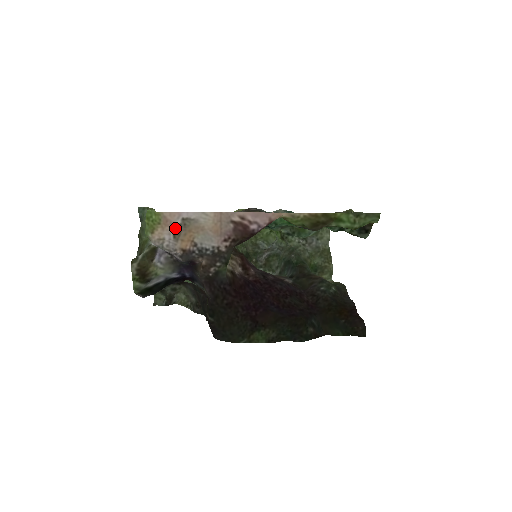
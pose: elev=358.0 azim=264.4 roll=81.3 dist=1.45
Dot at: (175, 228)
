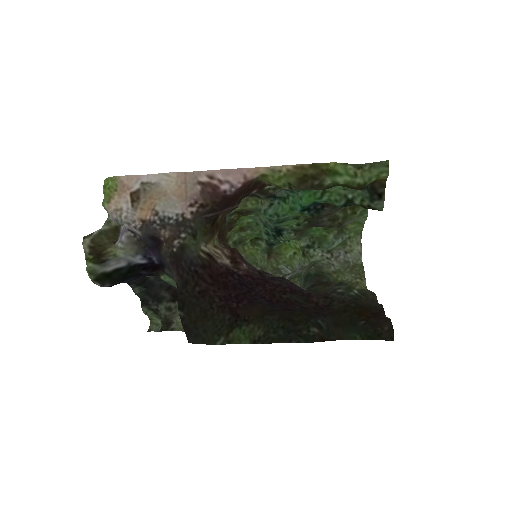
Dot at: (133, 194)
